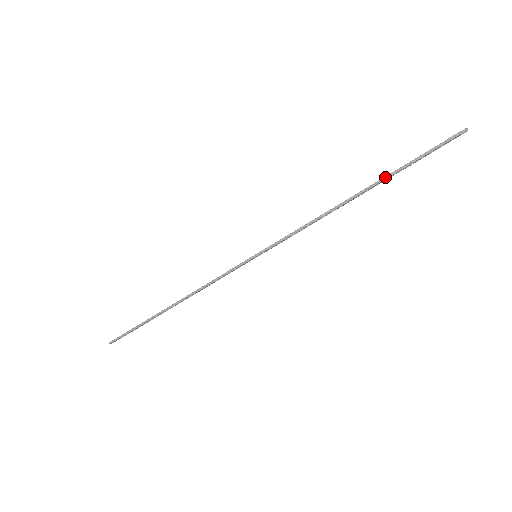
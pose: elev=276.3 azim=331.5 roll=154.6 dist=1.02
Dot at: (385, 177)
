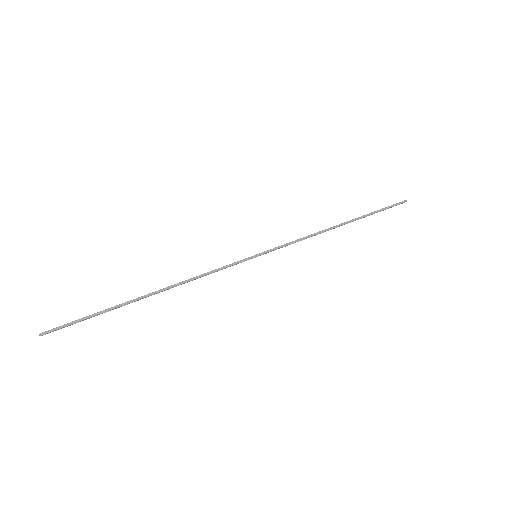
Dot at: (362, 216)
